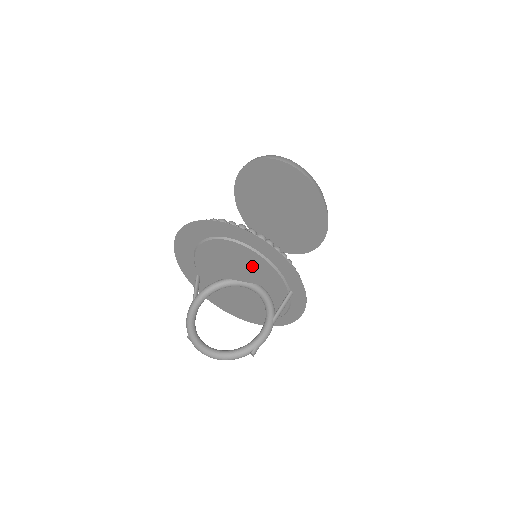
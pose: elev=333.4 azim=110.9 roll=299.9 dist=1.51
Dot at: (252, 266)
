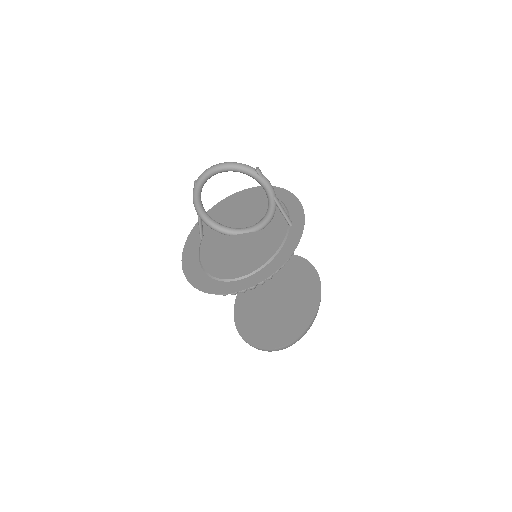
Dot at: (264, 209)
